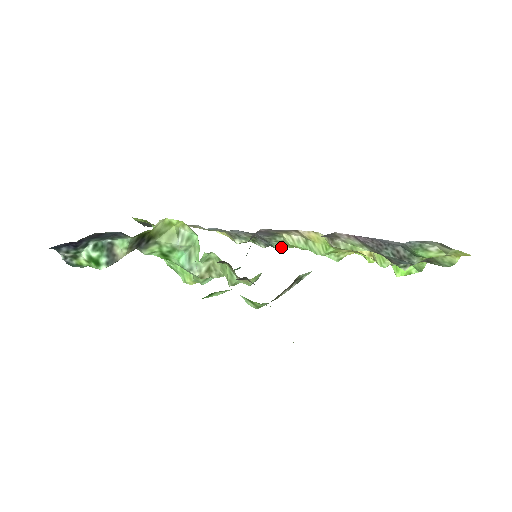
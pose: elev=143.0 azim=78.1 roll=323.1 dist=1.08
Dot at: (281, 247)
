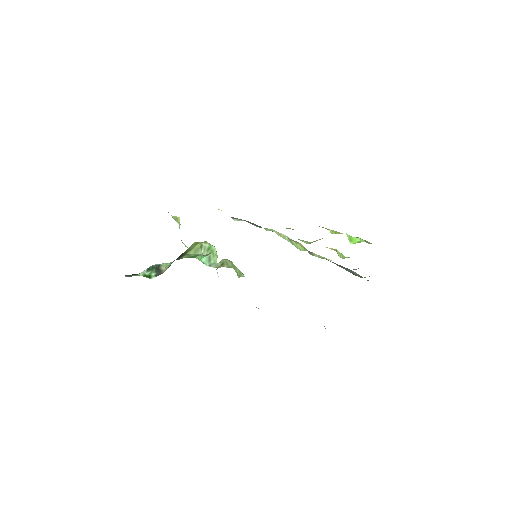
Dot at: (270, 230)
